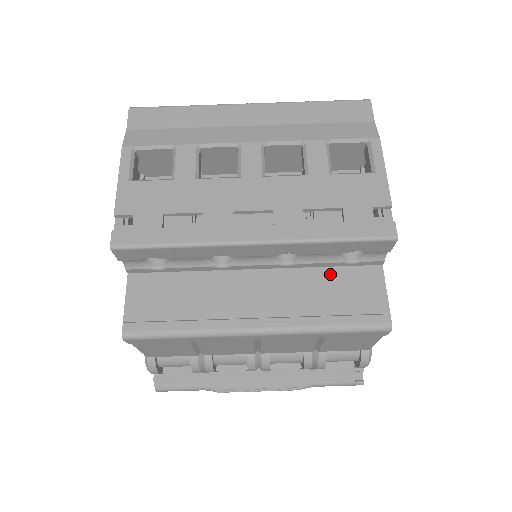
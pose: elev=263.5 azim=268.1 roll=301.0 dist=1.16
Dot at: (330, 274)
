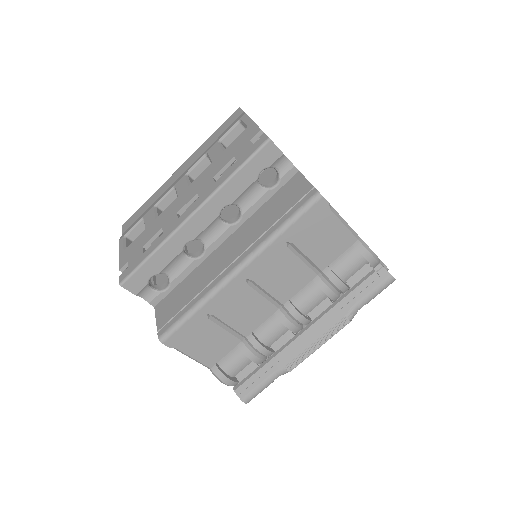
Dot at: (268, 204)
